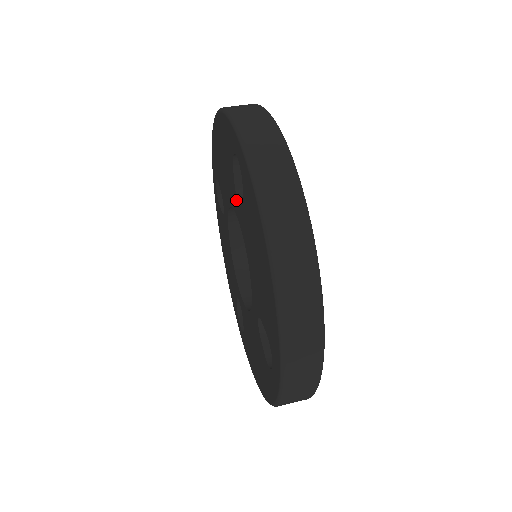
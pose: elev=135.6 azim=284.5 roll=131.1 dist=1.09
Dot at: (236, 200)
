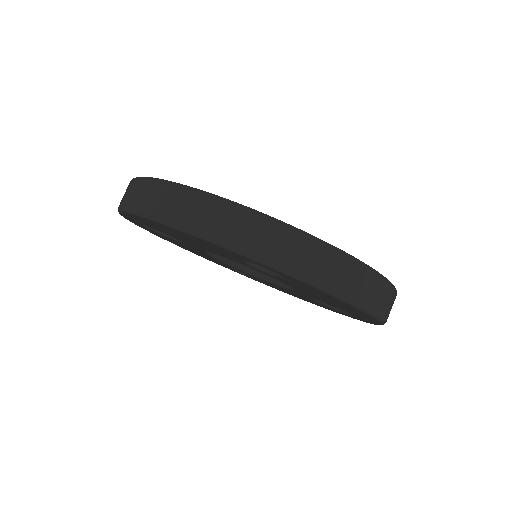
Dot at: (251, 267)
